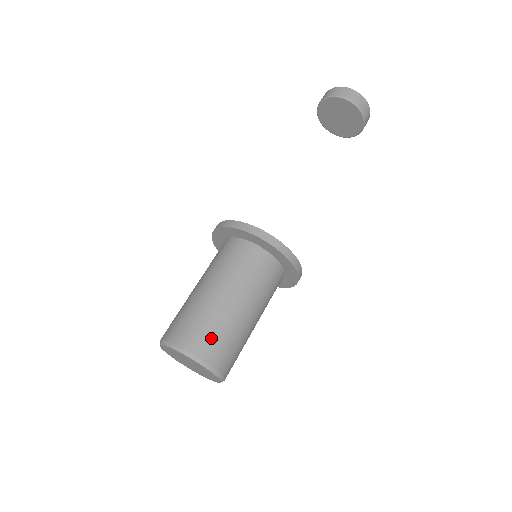
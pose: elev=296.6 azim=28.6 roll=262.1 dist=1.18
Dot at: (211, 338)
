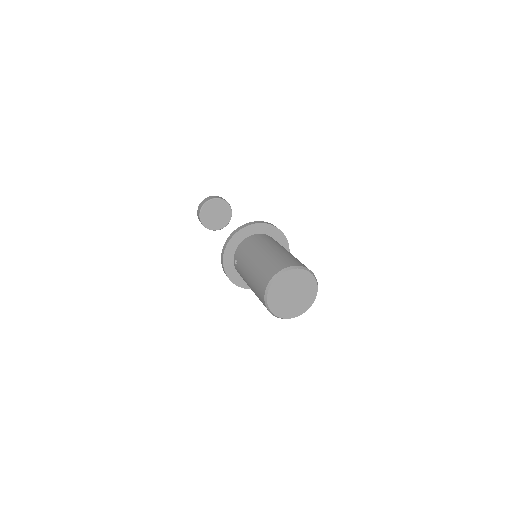
Dot at: (299, 262)
